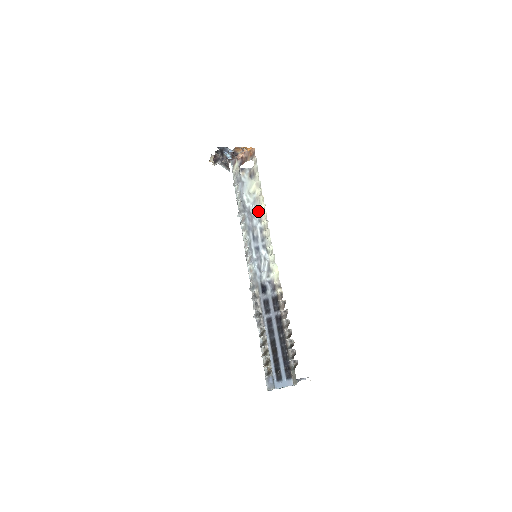
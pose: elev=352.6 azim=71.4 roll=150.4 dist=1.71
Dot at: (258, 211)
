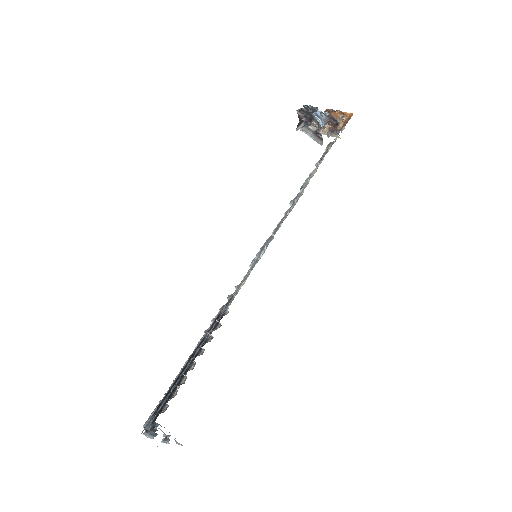
Dot at: (298, 199)
